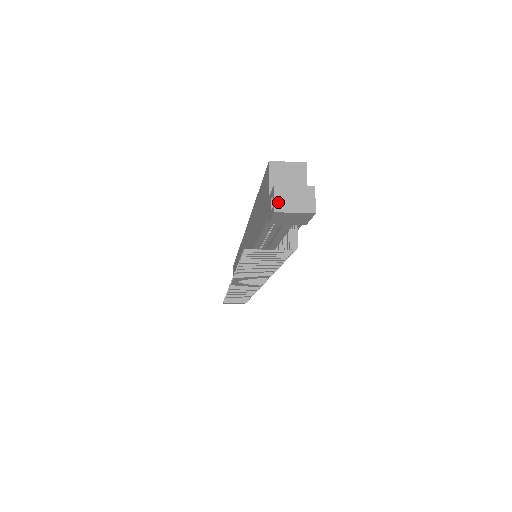
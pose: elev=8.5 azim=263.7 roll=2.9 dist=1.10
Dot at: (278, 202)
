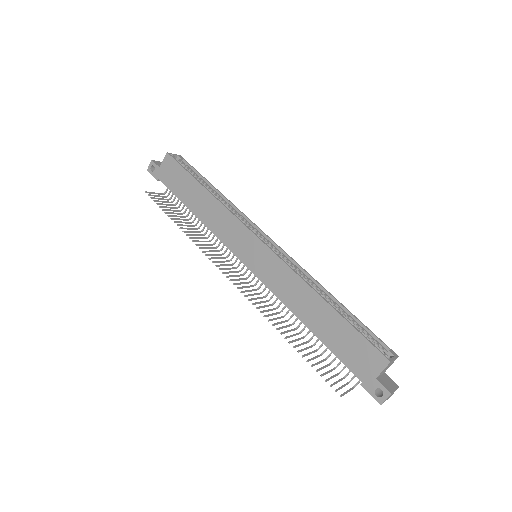
Dot at: occluded
